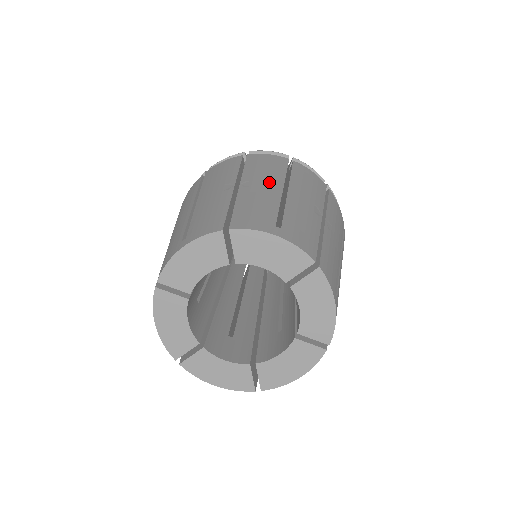
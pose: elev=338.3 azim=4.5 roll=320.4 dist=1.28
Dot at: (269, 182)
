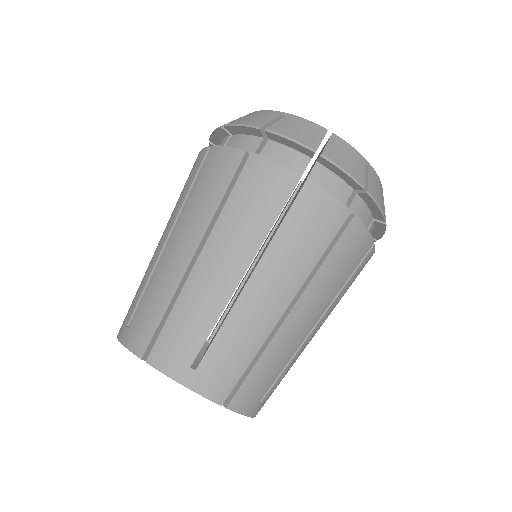
Dot at: (231, 261)
